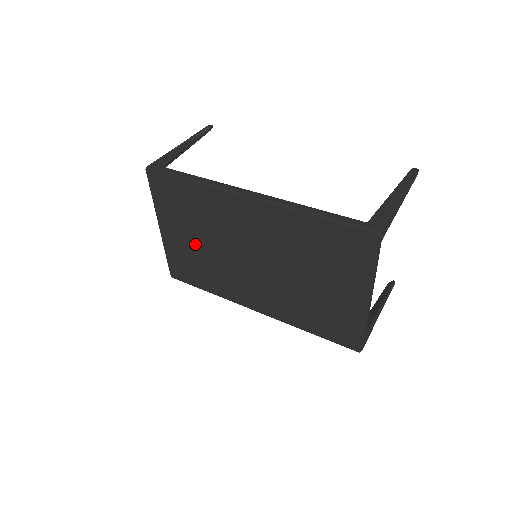
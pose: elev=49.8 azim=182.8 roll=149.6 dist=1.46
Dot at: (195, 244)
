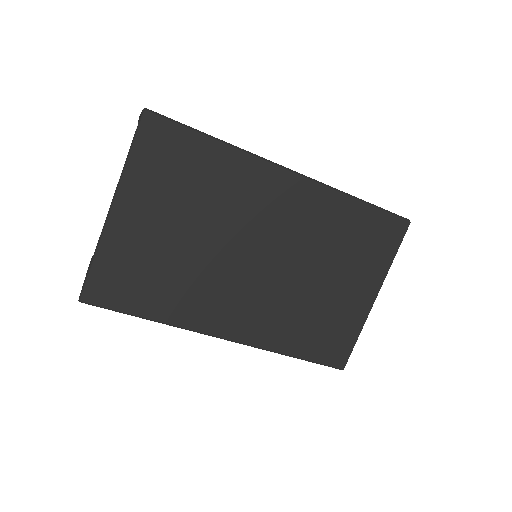
Dot at: (173, 236)
